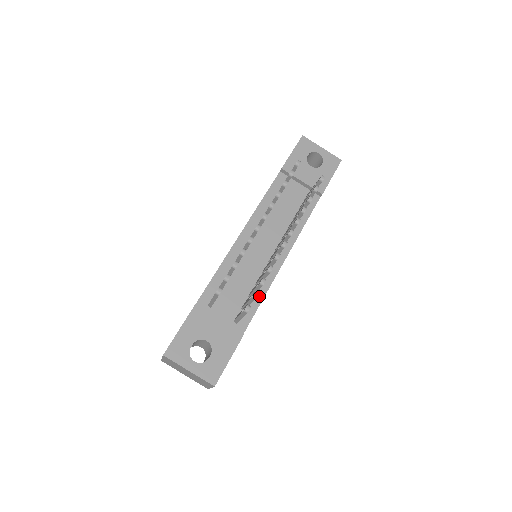
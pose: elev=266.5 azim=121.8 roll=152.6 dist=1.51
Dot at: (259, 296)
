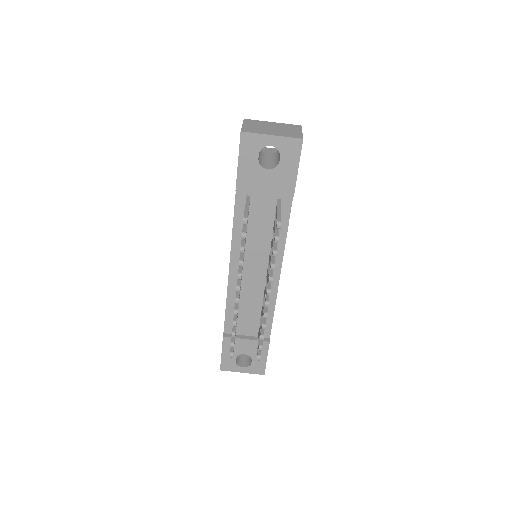
Dot at: (270, 310)
